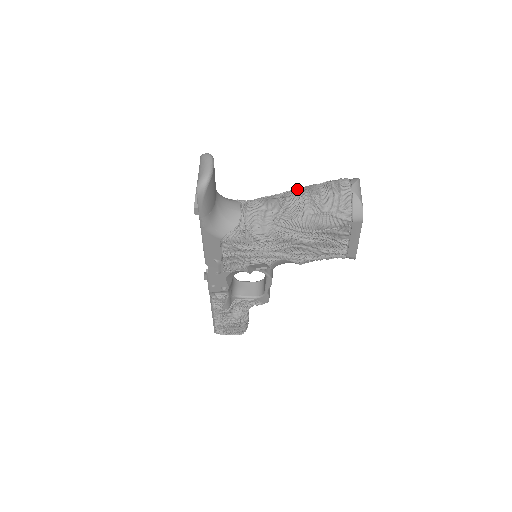
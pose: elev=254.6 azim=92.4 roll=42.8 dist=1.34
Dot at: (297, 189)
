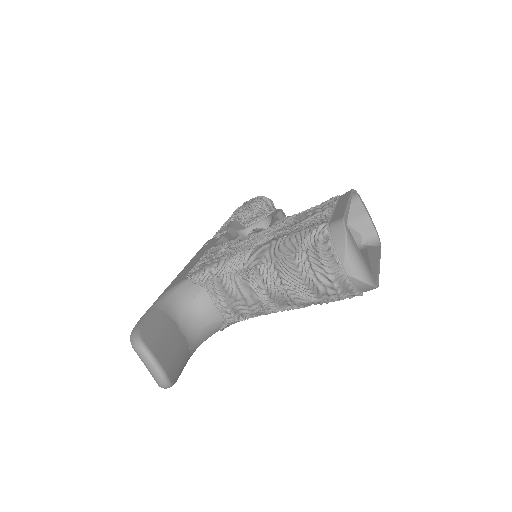
Dot at: (265, 263)
